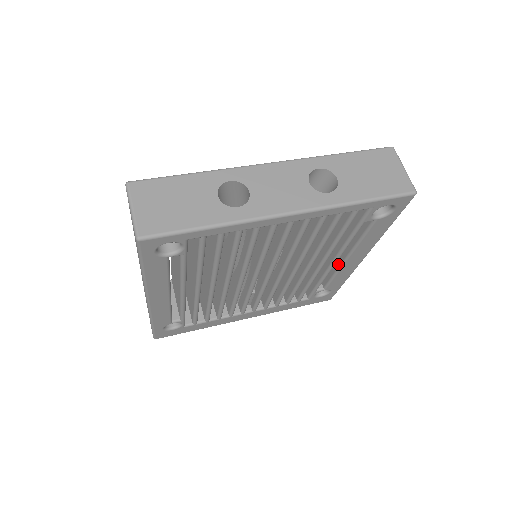
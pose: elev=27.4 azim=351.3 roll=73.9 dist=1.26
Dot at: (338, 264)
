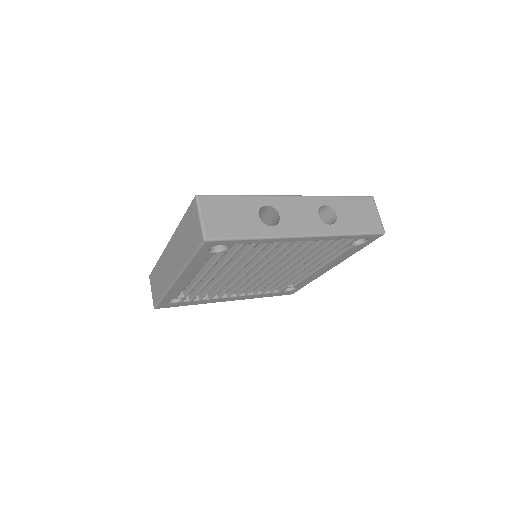
Dot at: (311, 270)
